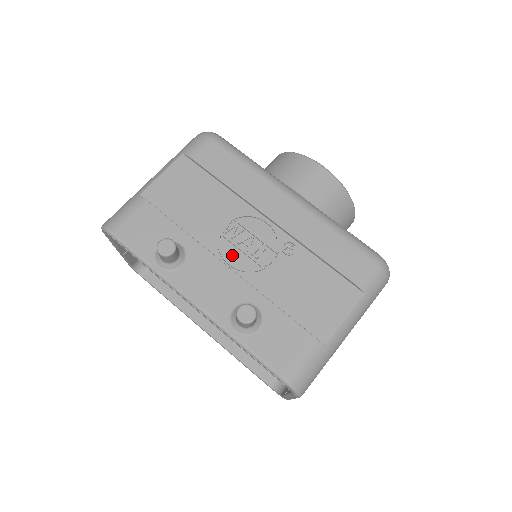
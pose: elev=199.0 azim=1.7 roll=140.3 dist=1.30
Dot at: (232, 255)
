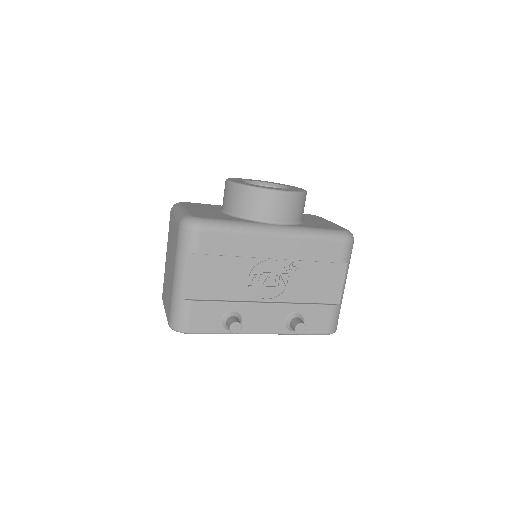
Dot at: (264, 294)
